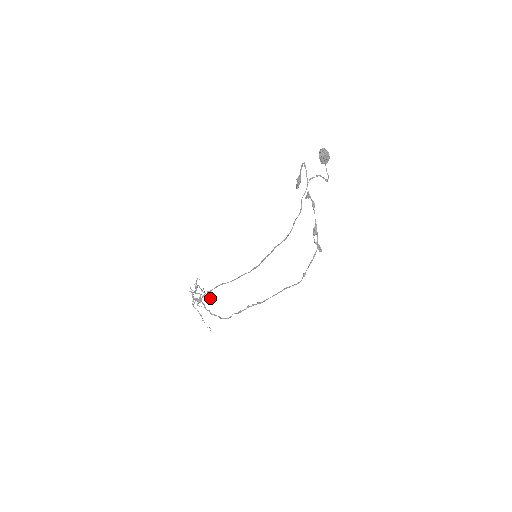
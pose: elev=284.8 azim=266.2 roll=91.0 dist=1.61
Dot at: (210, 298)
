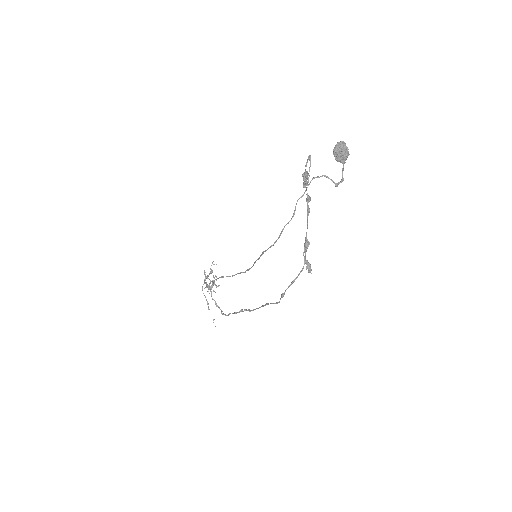
Dot at: occluded
